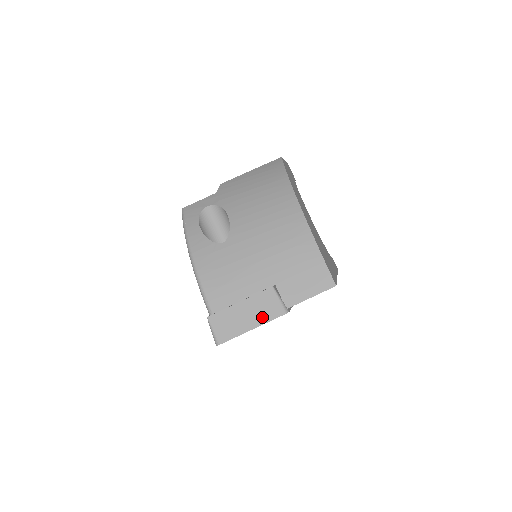
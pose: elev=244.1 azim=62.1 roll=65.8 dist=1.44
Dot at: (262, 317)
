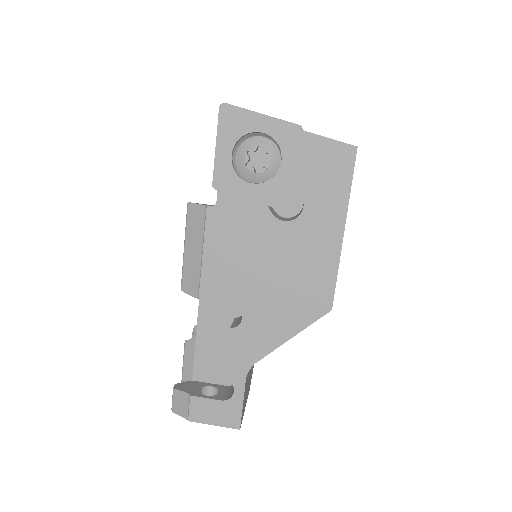
Dot at: (277, 120)
